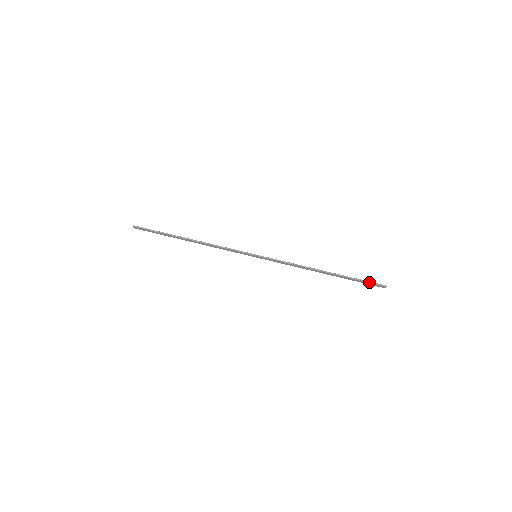
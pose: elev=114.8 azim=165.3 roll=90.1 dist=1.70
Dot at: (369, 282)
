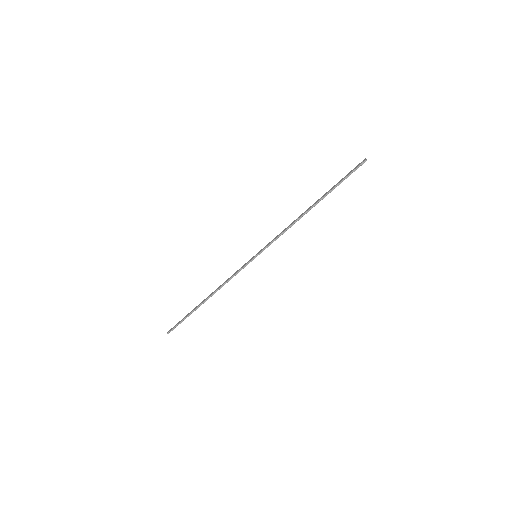
Dot at: (350, 174)
